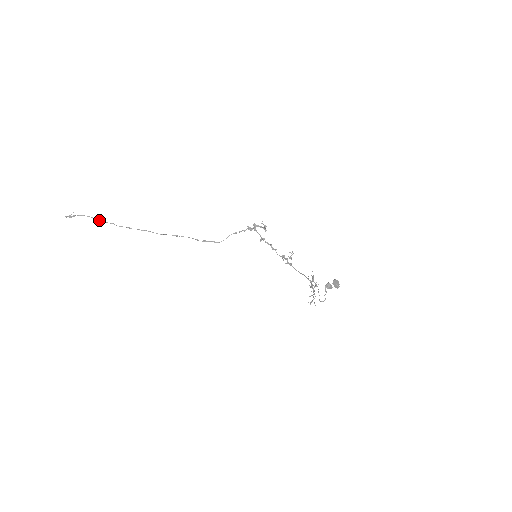
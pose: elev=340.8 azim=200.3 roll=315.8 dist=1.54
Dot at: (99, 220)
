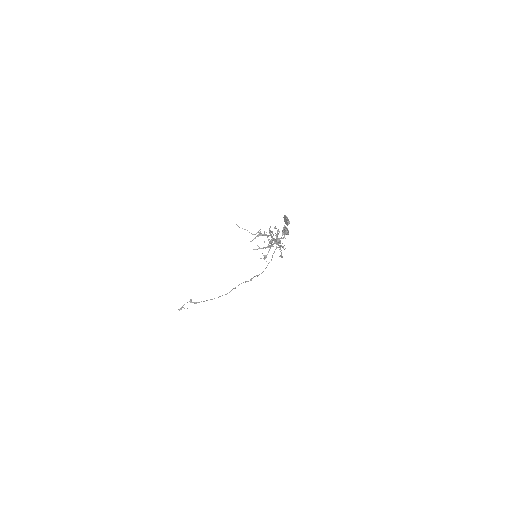
Dot at: (194, 303)
